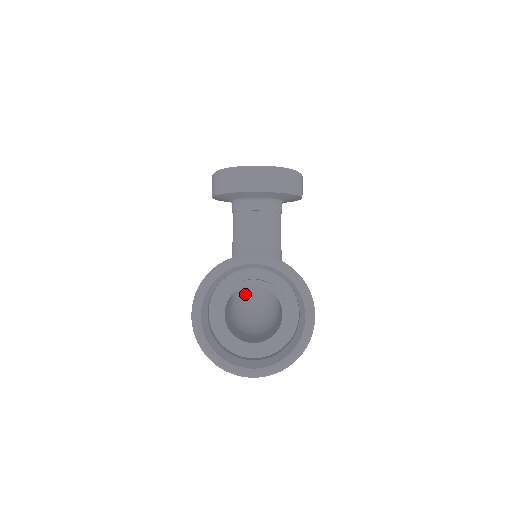
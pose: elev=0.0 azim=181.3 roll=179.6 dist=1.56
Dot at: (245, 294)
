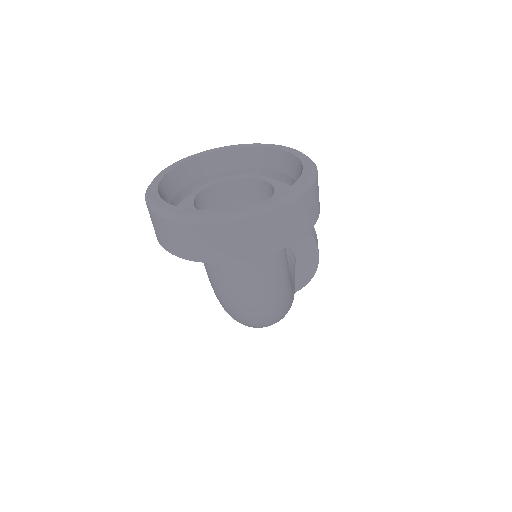
Dot at: occluded
